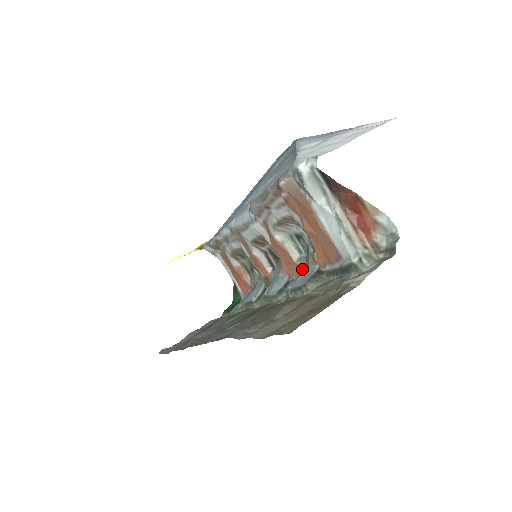
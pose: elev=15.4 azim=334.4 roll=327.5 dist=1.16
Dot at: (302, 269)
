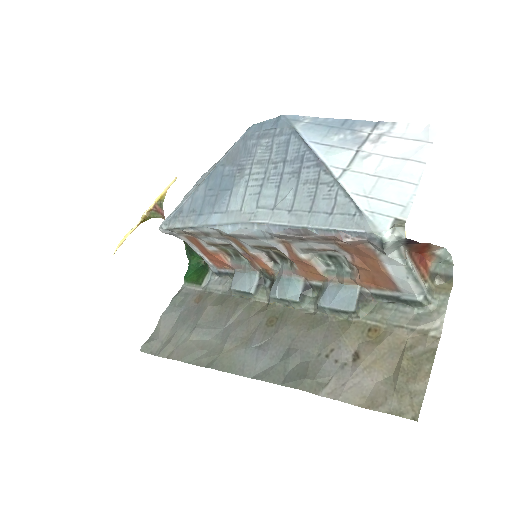
Dot at: (332, 282)
